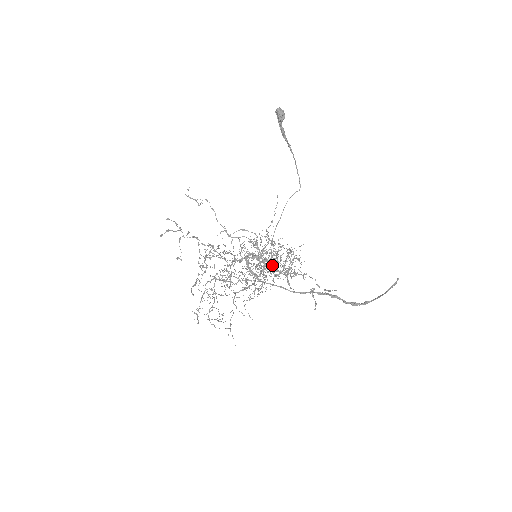
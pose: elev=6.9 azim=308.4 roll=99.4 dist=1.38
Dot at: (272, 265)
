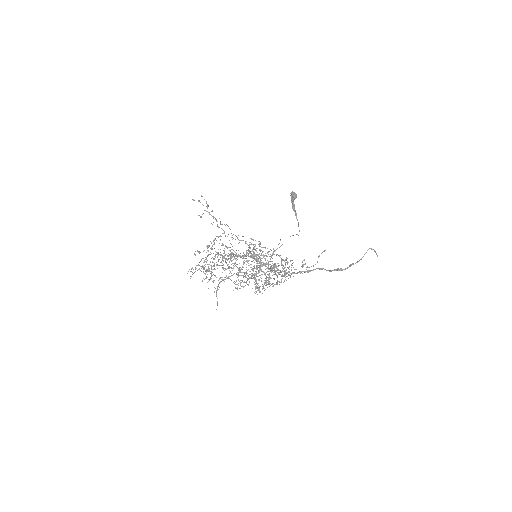
Dot at: occluded
